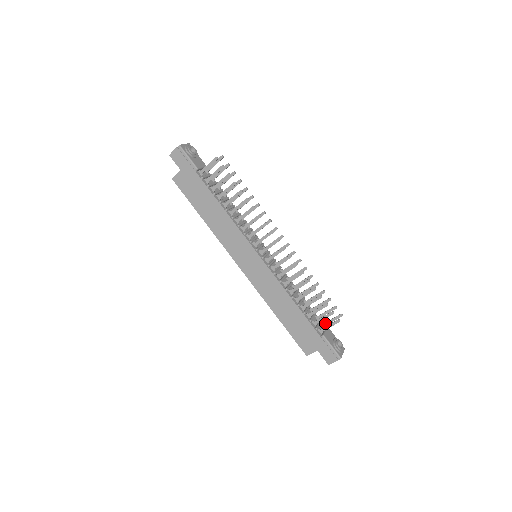
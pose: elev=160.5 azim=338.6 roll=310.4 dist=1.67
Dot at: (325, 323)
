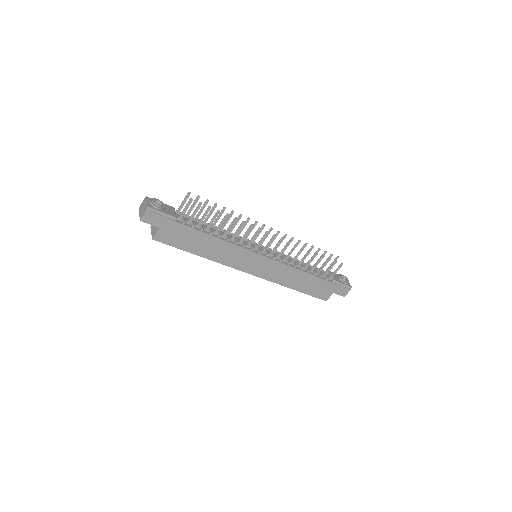
Dot at: occluded
